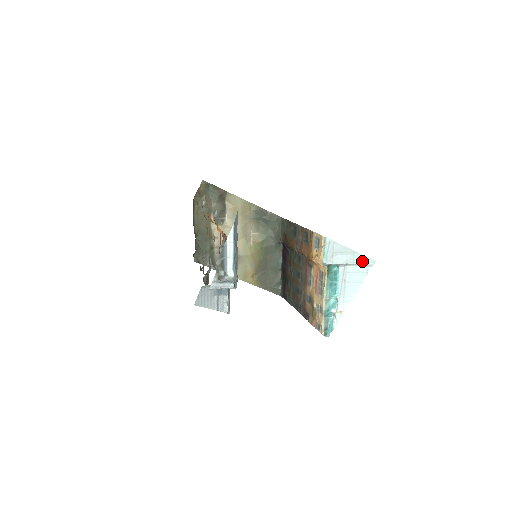
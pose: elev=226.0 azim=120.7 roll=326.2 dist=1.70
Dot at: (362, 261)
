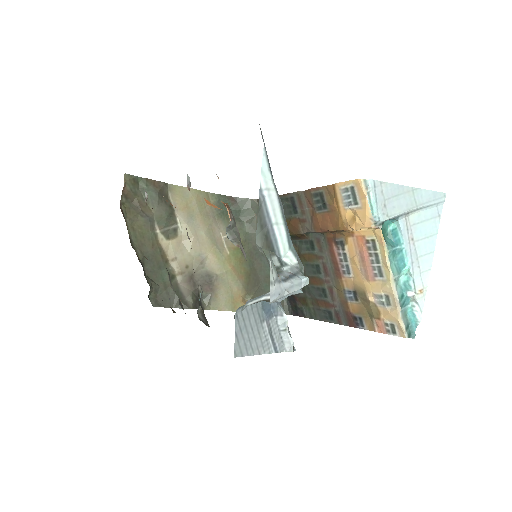
Dot at: (428, 200)
